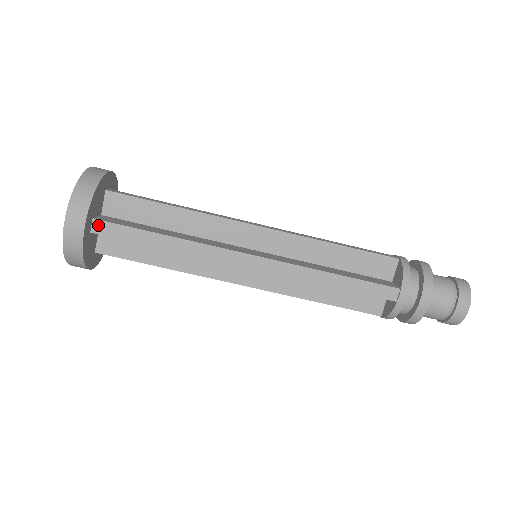
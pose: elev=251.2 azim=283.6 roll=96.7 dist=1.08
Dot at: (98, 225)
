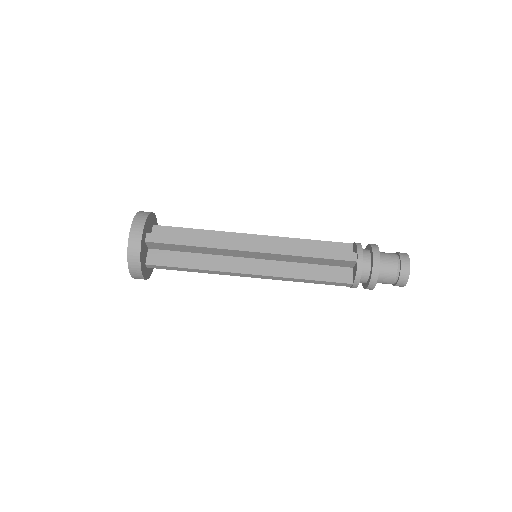
Dot at: (150, 237)
